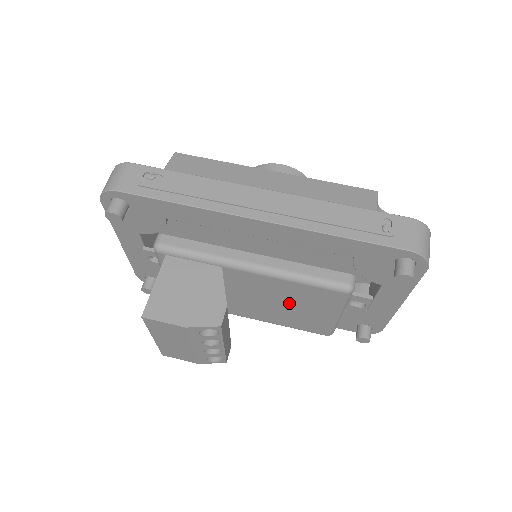
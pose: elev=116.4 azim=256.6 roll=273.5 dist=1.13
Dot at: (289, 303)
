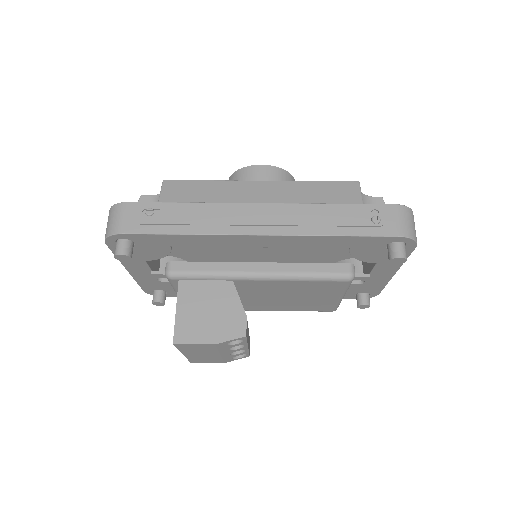
Dot at: (297, 295)
